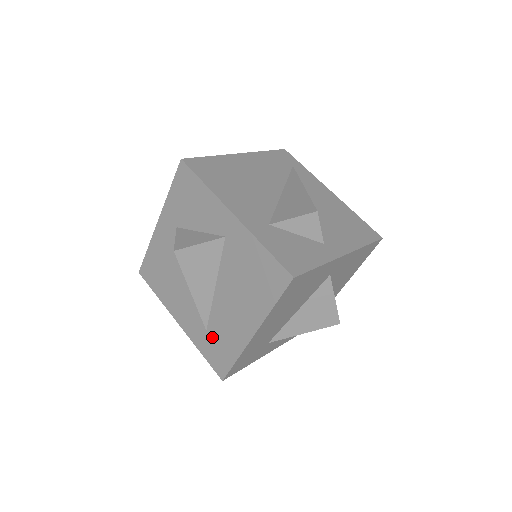
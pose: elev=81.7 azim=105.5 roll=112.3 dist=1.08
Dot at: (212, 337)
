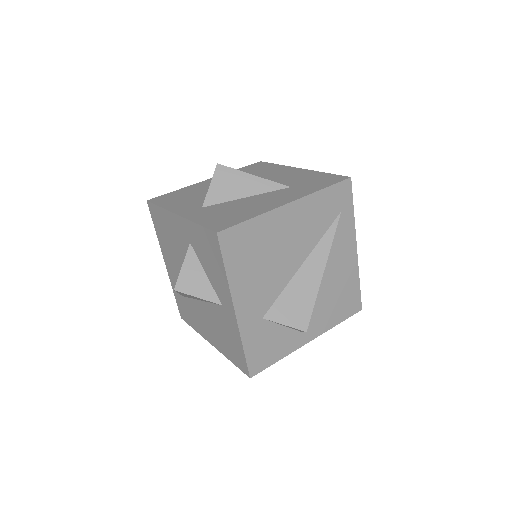
Dot at: (185, 303)
